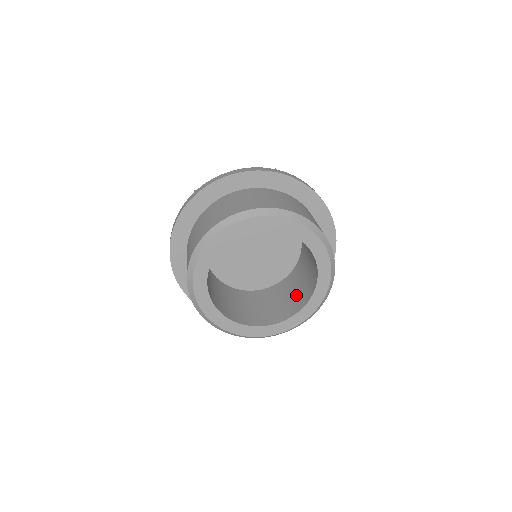
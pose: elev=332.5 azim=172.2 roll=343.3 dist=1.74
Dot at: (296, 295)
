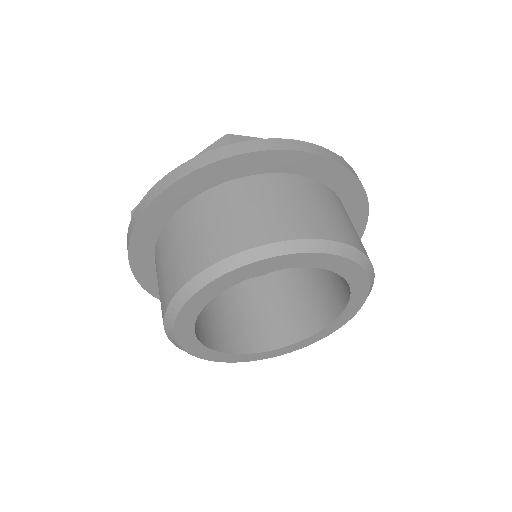
Dot at: (276, 318)
